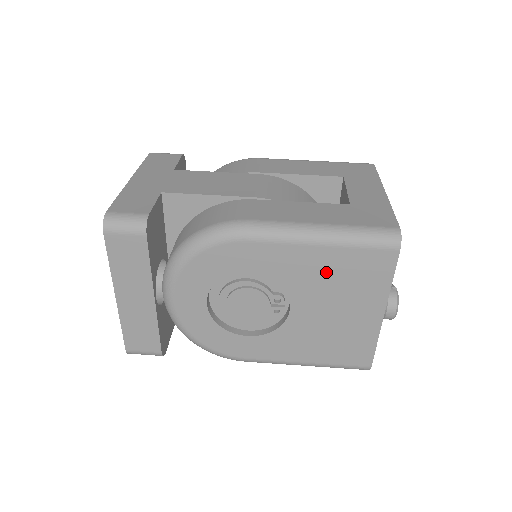
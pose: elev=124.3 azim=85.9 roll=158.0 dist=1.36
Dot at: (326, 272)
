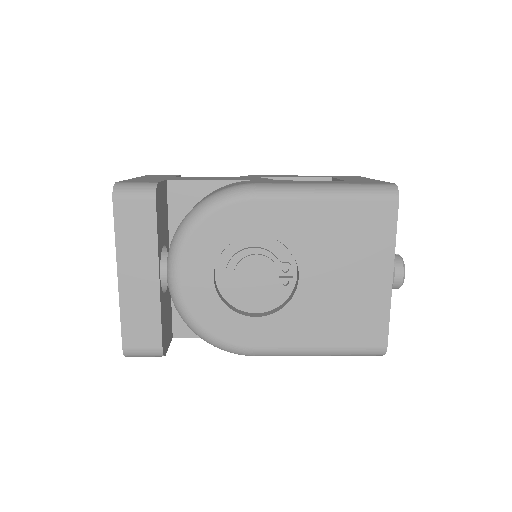
Dot at: (332, 230)
